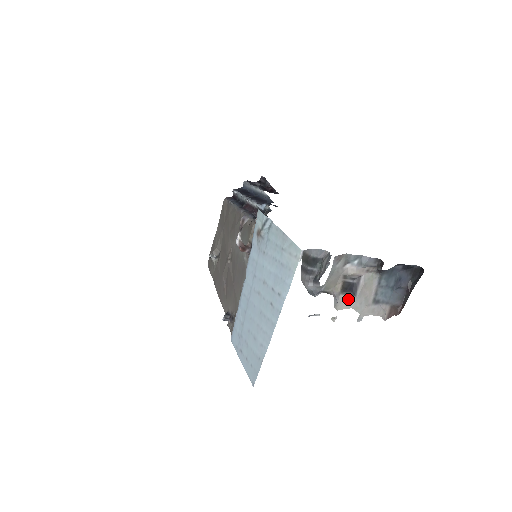
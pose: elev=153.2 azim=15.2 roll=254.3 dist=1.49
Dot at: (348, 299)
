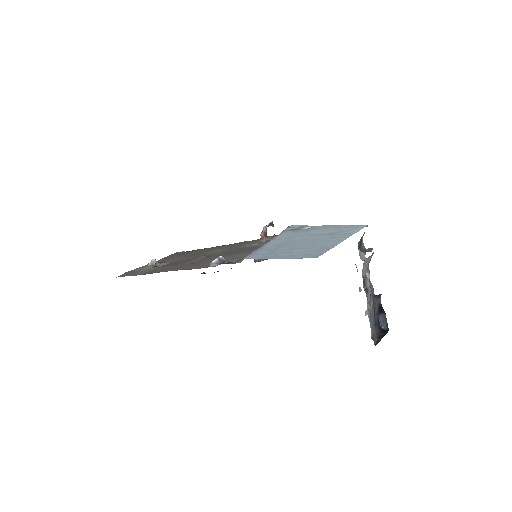
Dot at: (365, 290)
